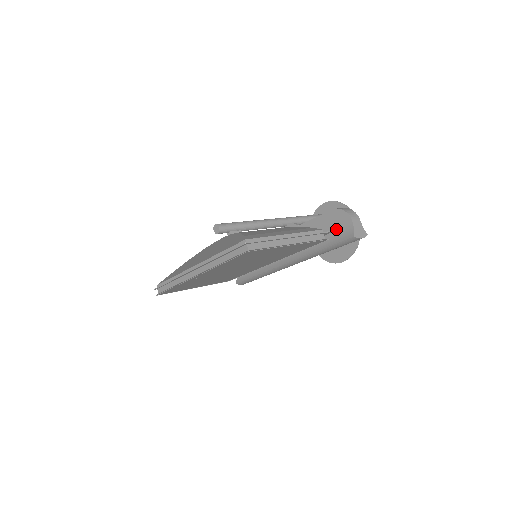
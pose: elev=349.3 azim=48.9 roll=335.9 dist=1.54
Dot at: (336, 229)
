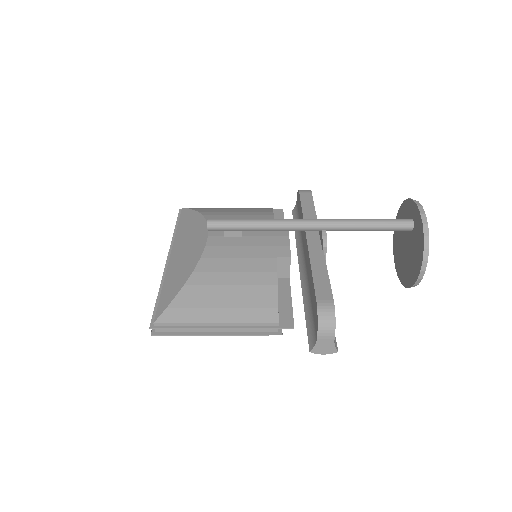
Dot at: (313, 318)
